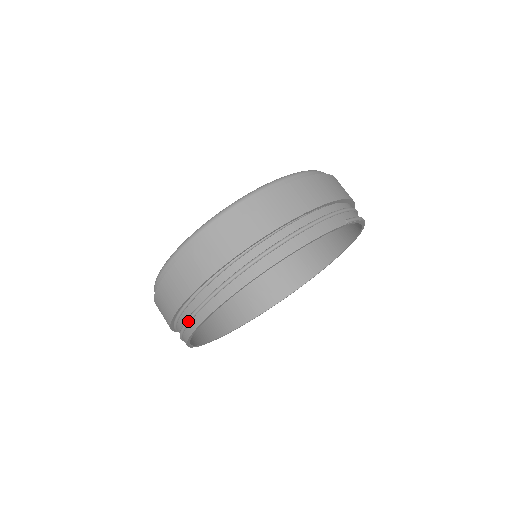
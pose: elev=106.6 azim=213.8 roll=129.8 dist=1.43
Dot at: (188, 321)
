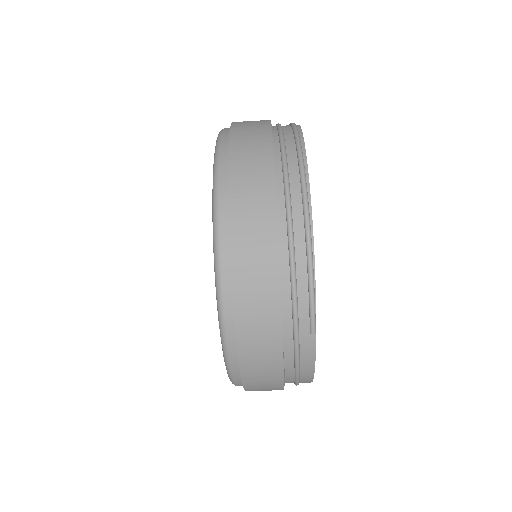
Dot at: occluded
